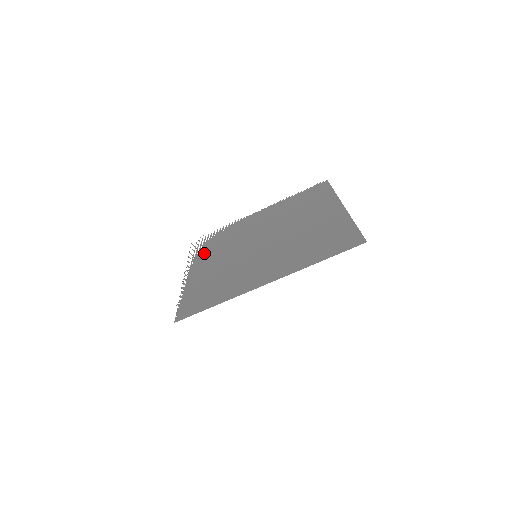
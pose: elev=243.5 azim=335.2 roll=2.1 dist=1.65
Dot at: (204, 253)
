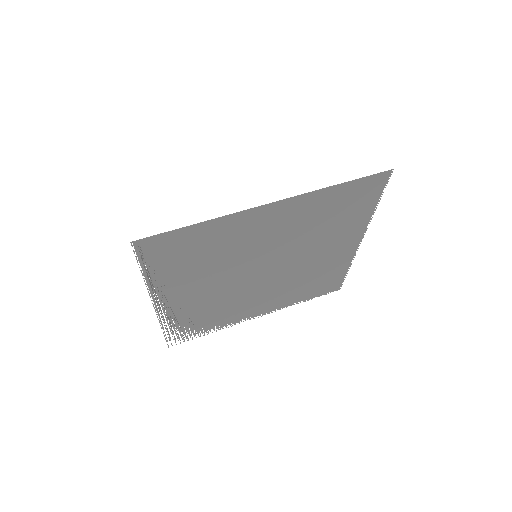
Dot at: (185, 314)
